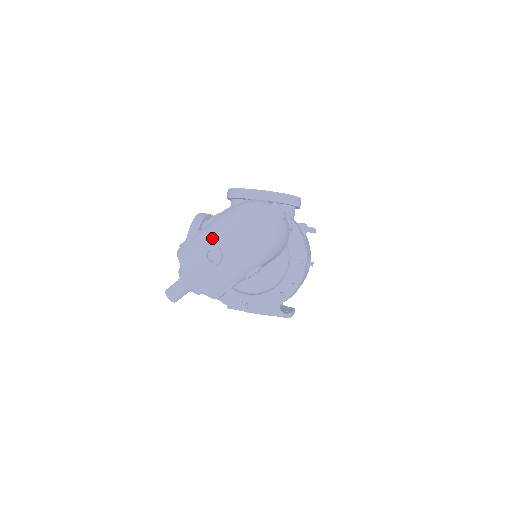
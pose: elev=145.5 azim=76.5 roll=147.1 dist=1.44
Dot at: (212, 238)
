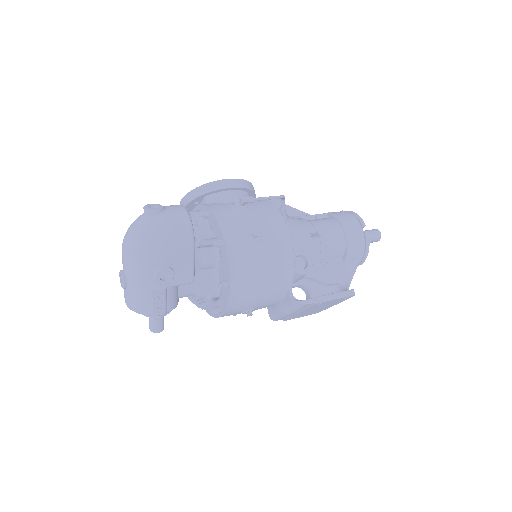
Dot at: occluded
